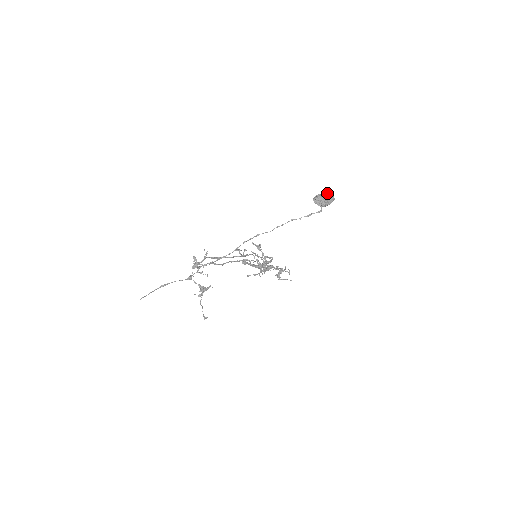
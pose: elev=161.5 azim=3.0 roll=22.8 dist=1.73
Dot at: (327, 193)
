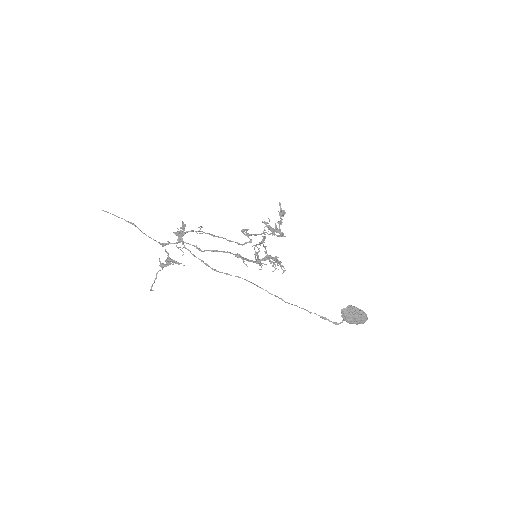
Dot at: (364, 314)
